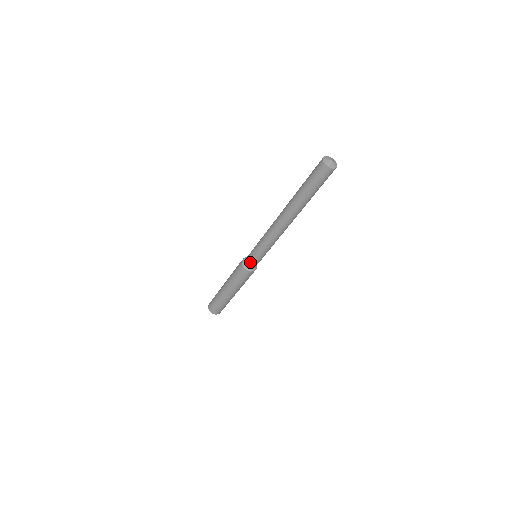
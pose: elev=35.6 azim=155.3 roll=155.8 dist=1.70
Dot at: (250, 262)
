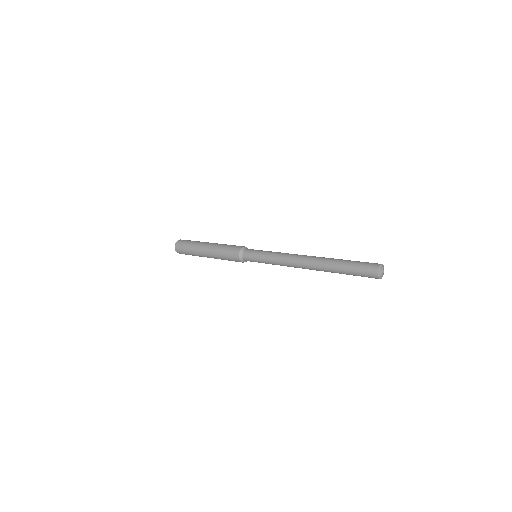
Dot at: occluded
